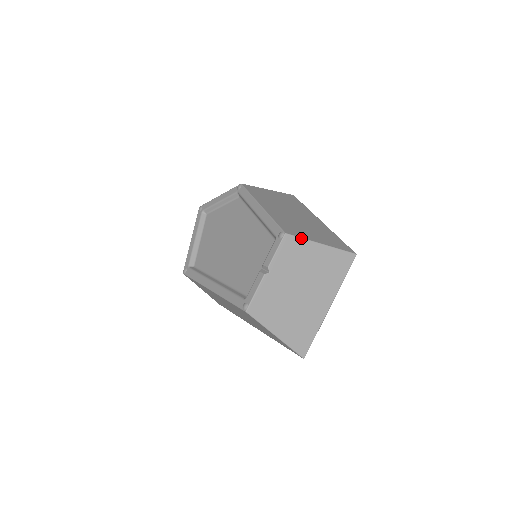
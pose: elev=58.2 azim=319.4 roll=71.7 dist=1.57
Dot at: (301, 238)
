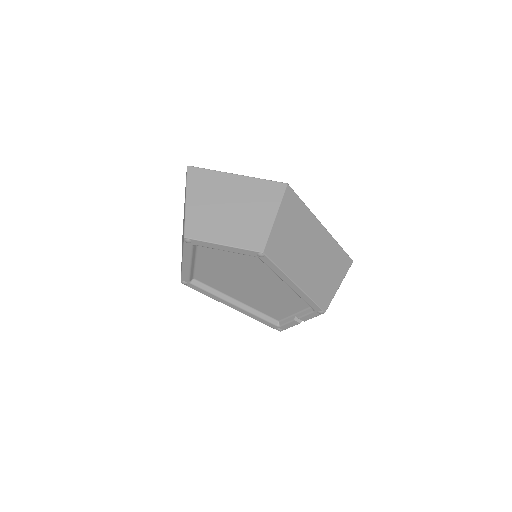
Dot at: occluded
